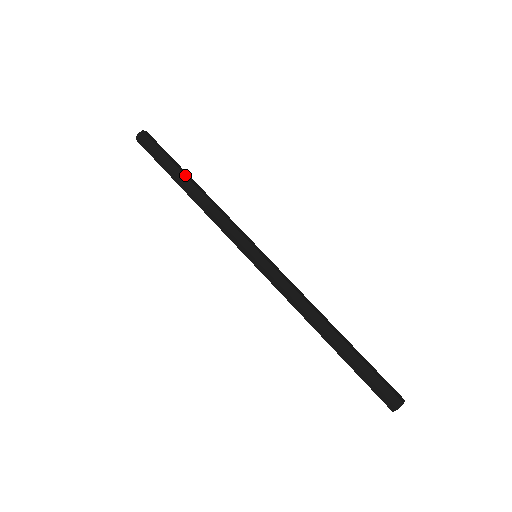
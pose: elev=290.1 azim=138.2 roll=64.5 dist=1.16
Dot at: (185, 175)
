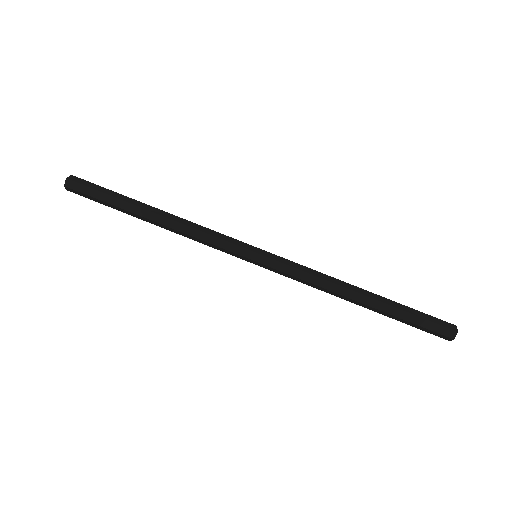
Dot at: (144, 203)
